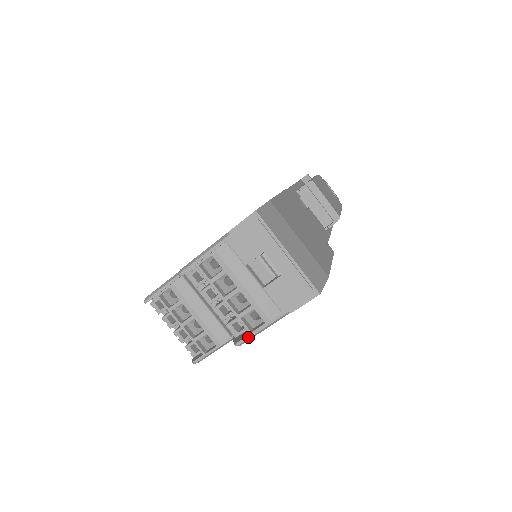
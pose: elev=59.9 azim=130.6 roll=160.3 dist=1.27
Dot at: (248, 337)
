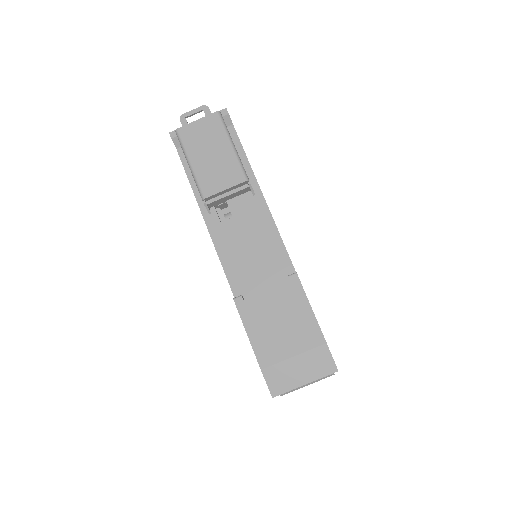
Dot at: occluded
